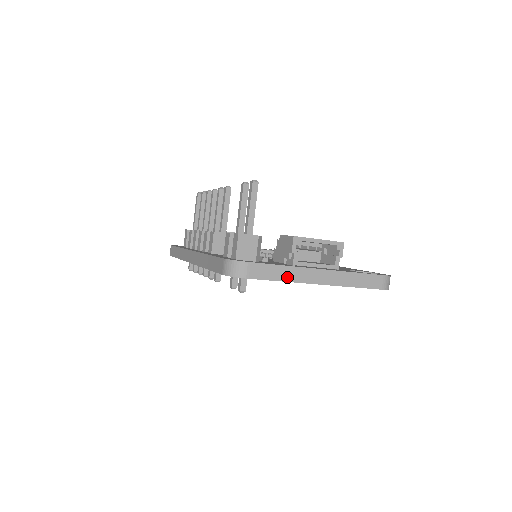
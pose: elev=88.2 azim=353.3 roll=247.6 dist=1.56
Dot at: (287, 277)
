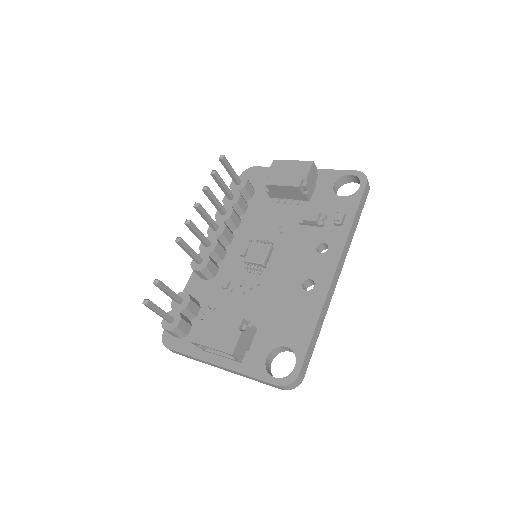
Dot at: (198, 360)
